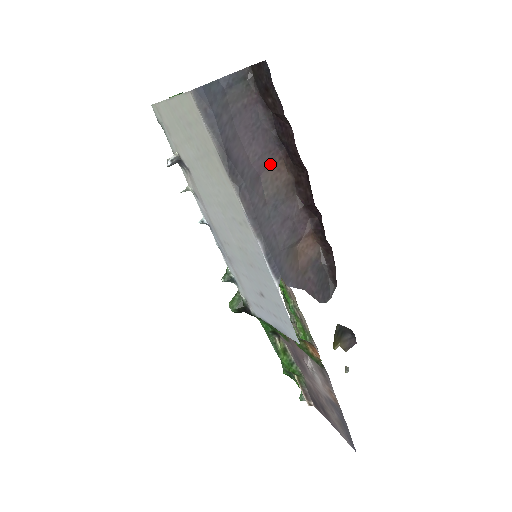
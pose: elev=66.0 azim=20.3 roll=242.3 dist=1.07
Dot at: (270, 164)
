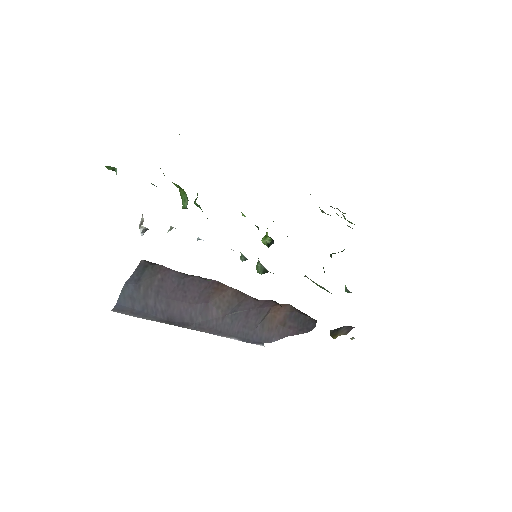
Dot at: (212, 292)
